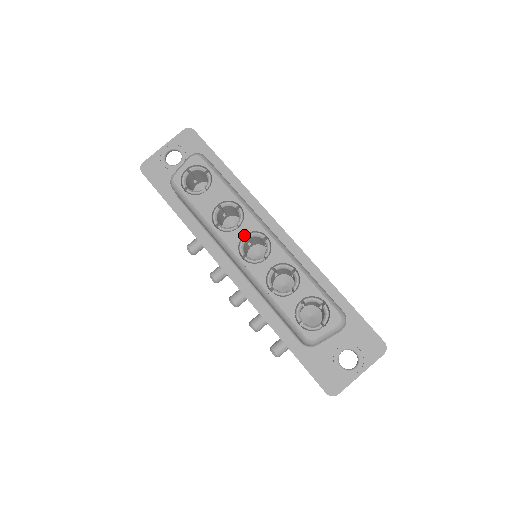
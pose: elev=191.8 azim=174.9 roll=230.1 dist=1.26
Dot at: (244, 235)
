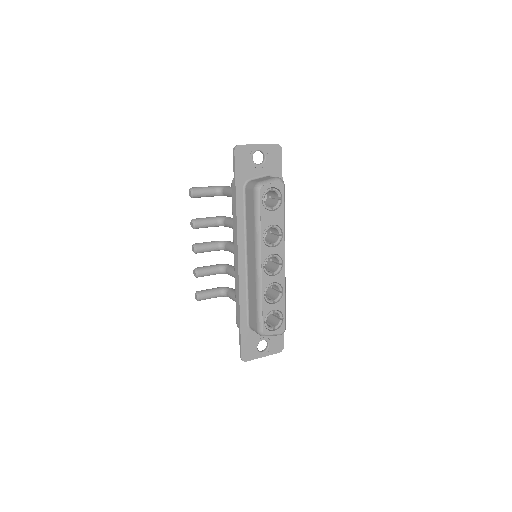
Dot at: (273, 253)
